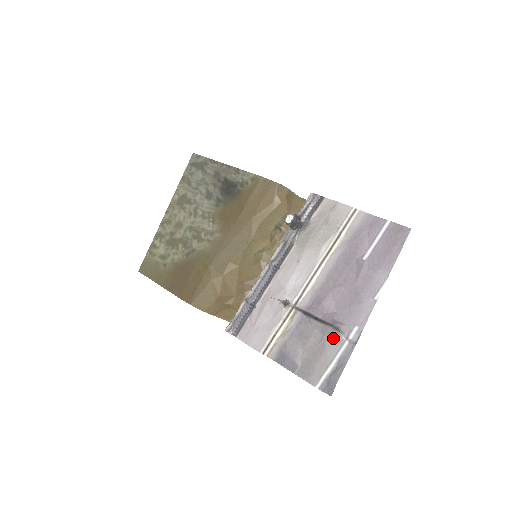
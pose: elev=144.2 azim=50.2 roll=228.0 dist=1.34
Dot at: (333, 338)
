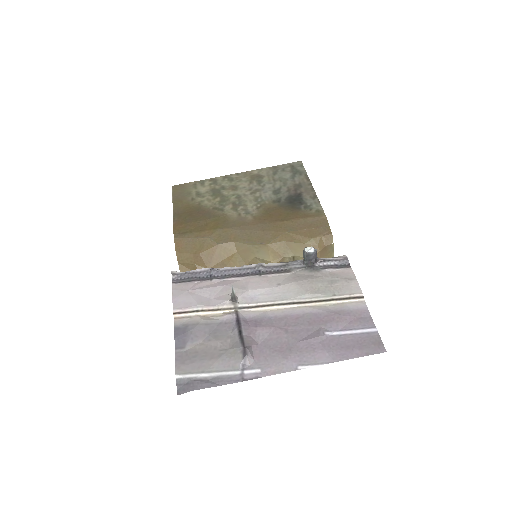
Dot at: (234, 358)
